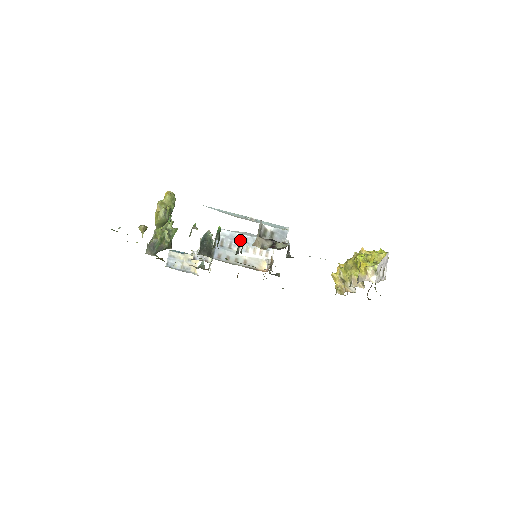
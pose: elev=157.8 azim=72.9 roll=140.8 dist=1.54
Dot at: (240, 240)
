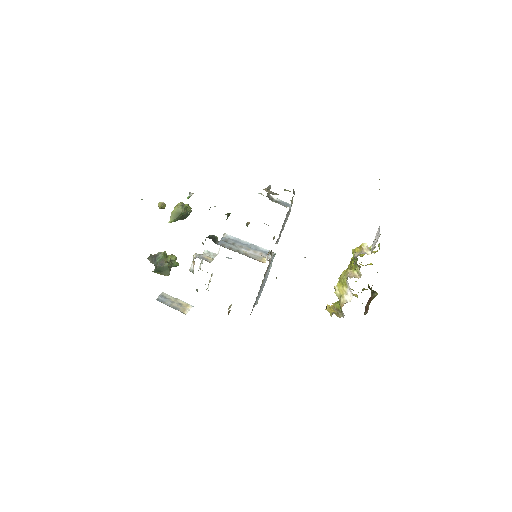
Dot at: (246, 223)
